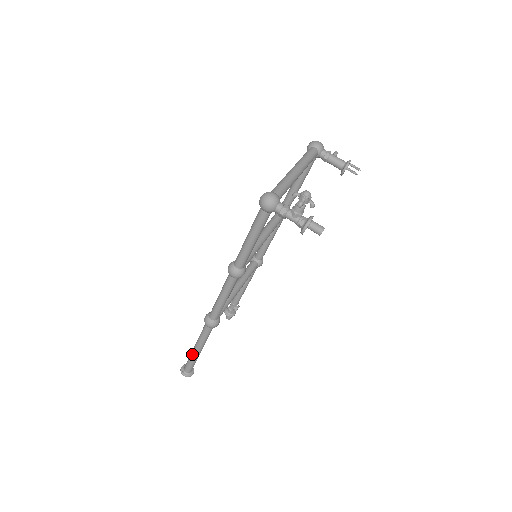
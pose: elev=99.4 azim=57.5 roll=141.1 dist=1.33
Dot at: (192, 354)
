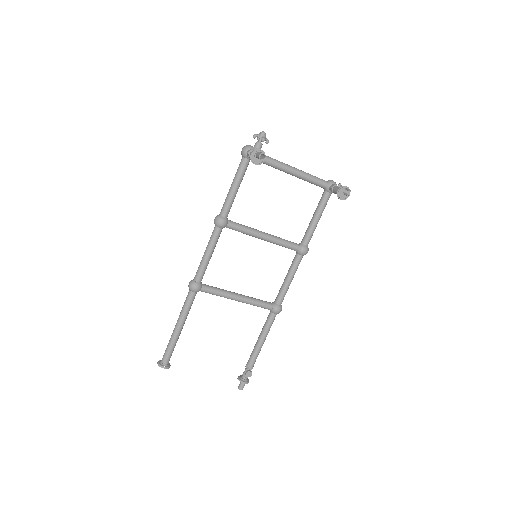
Dot at: (172, 333)
